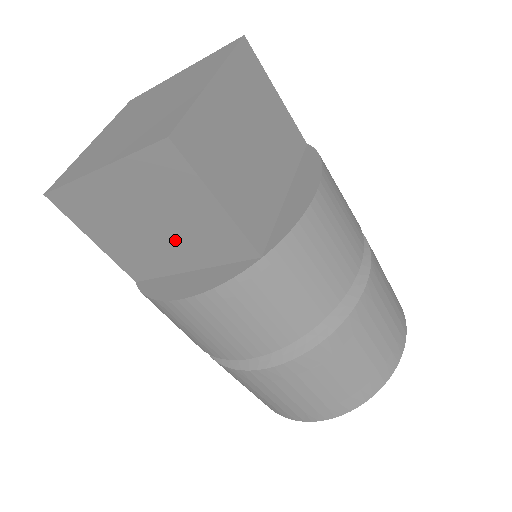
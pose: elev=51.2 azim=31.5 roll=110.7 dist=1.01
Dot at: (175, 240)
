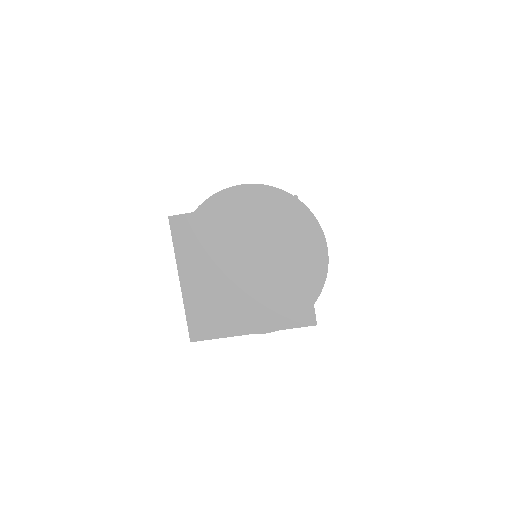
Dot at: occluded
